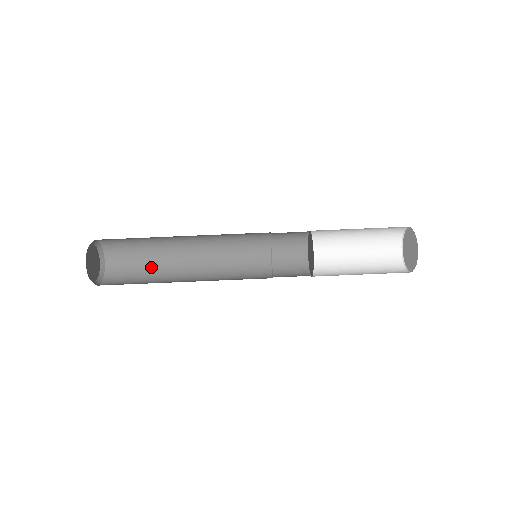
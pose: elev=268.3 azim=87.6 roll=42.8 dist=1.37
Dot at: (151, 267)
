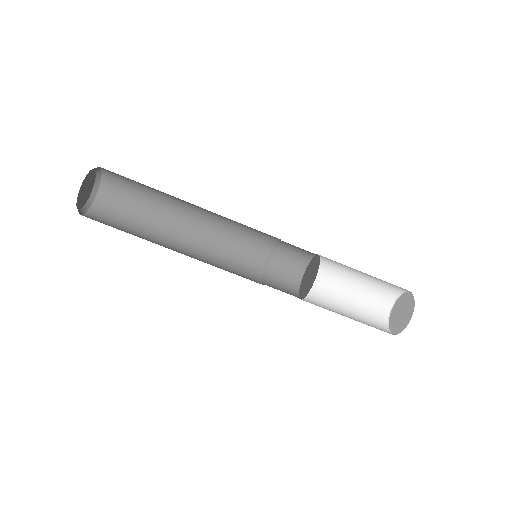
Dot at: (151, 196)
